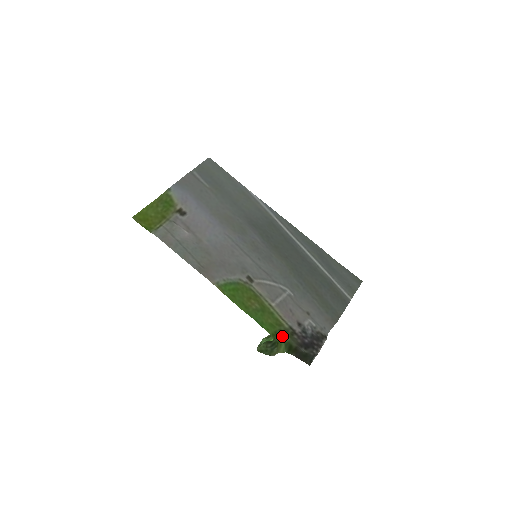
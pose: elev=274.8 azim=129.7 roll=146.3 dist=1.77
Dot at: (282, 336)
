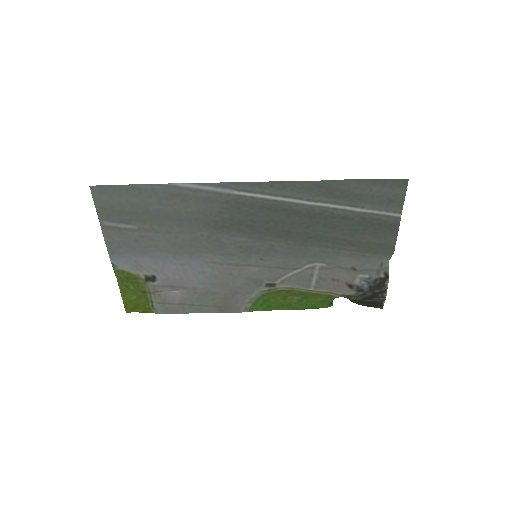
Dot at: occluded
